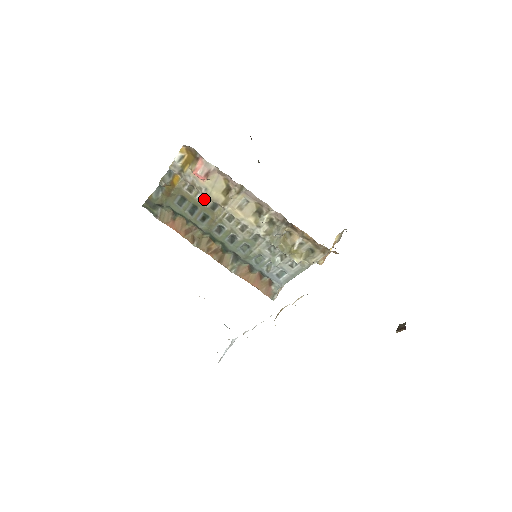
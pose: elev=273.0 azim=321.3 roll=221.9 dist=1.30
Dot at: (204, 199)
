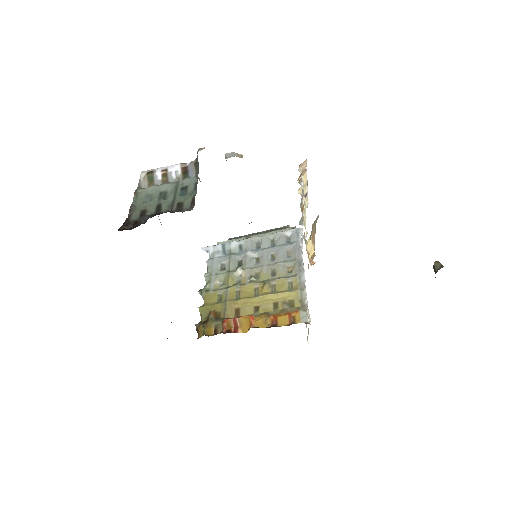
Dot at: occluded
